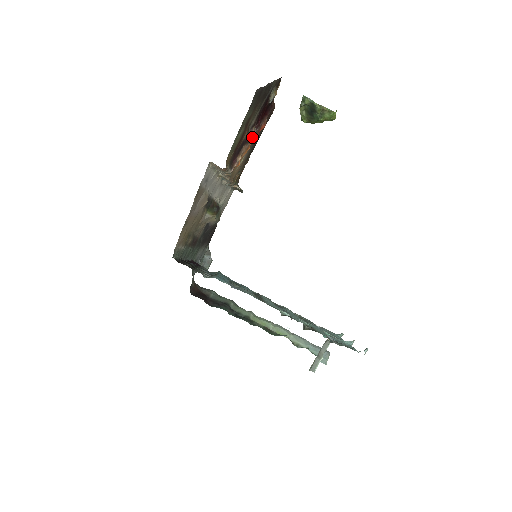
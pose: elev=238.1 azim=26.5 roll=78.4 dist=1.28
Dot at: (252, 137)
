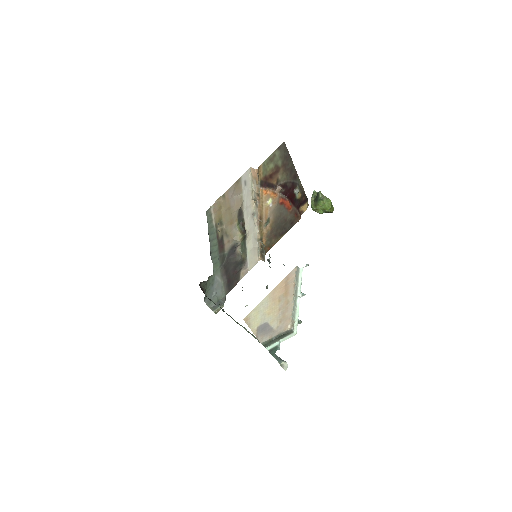
Dot at: (278, 188)
